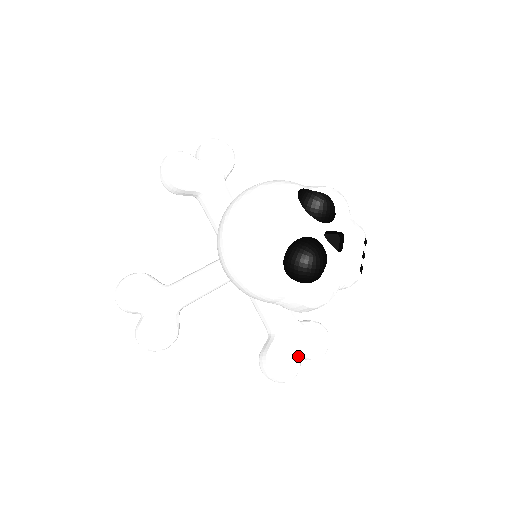
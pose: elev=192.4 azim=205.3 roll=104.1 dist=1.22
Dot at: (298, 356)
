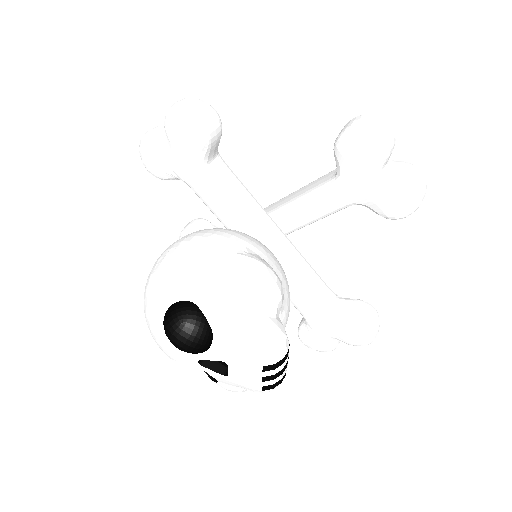
Dot at: (328, 341)
